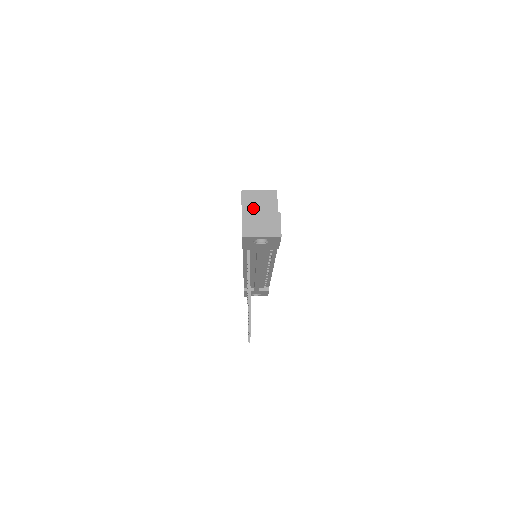
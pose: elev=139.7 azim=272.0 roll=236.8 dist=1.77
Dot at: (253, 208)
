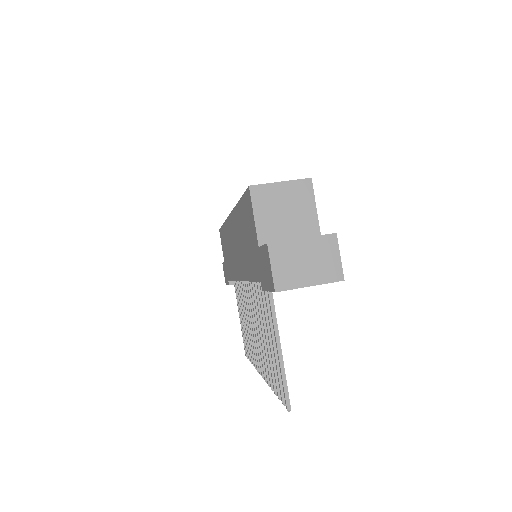
Dot at: (274, 217)
